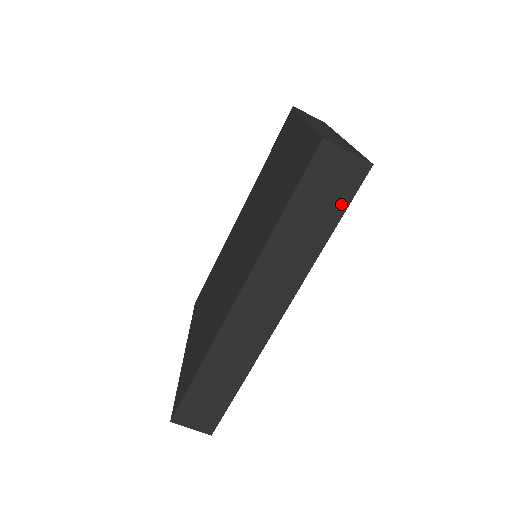
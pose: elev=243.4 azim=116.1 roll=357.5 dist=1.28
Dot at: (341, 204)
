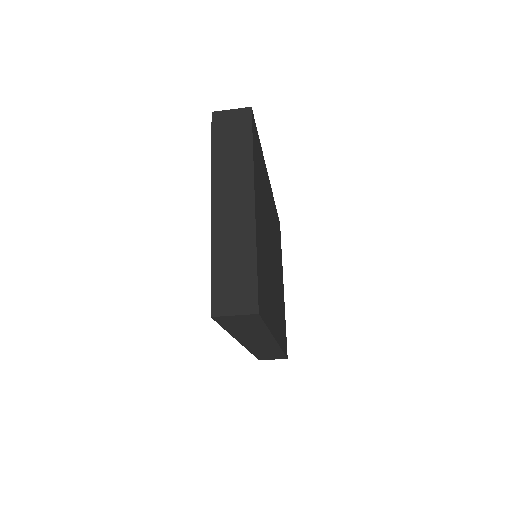
Dot at: (258, 323)
